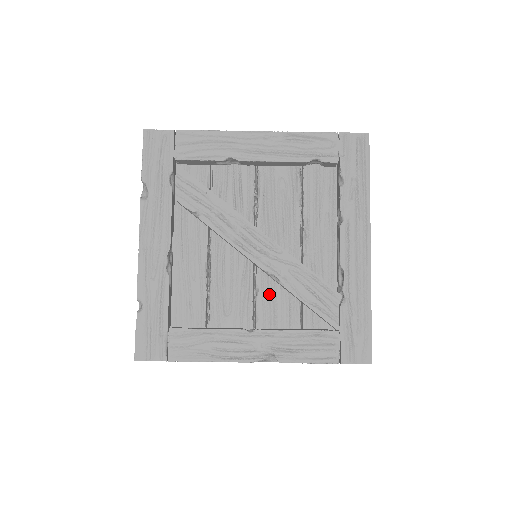
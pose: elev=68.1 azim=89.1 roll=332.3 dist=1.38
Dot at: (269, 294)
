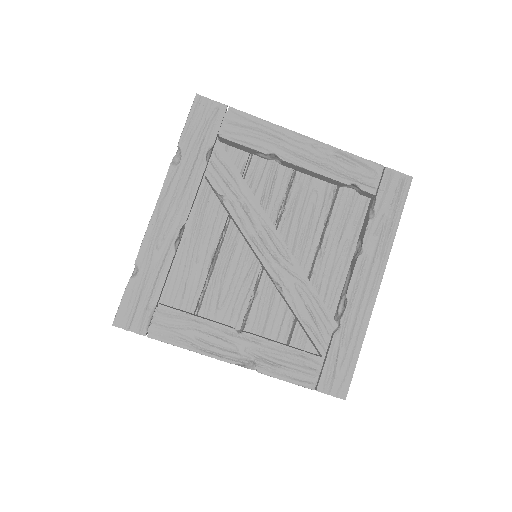
Dot at: (267, 301)
